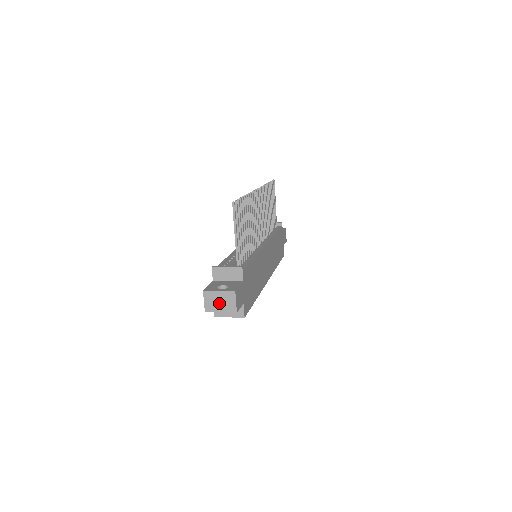
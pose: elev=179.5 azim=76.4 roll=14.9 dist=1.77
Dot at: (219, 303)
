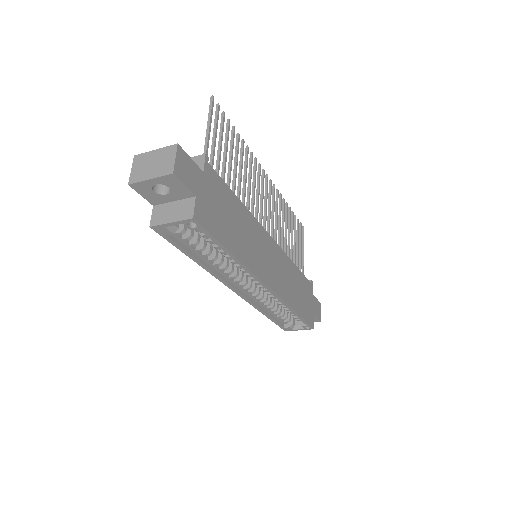
Dot at: (151, 166)
